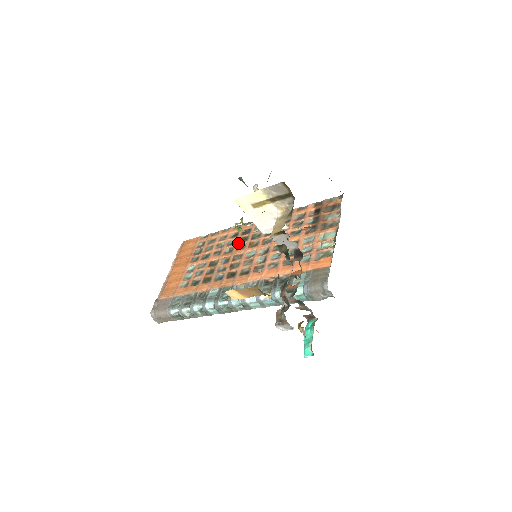
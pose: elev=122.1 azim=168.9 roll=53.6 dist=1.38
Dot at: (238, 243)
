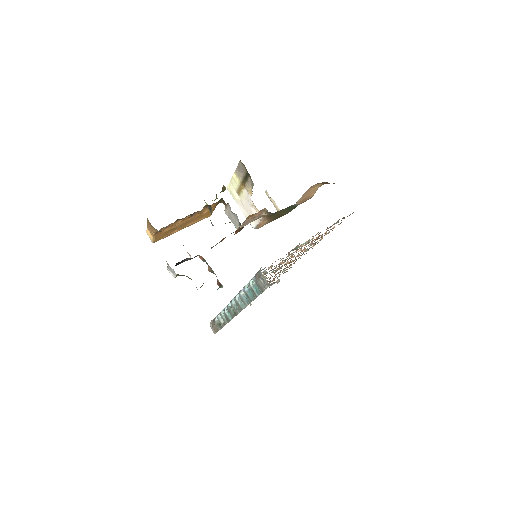
Dot at: occluded
